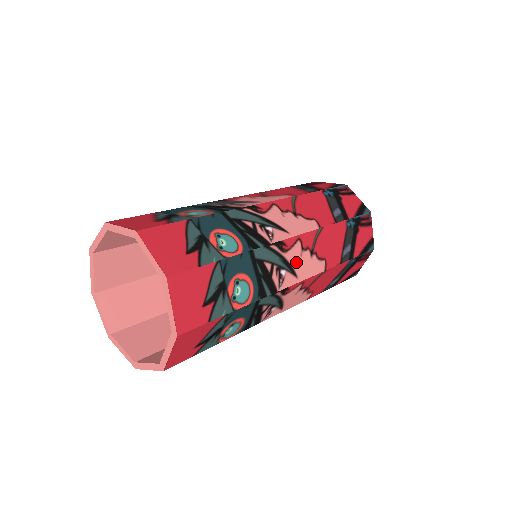
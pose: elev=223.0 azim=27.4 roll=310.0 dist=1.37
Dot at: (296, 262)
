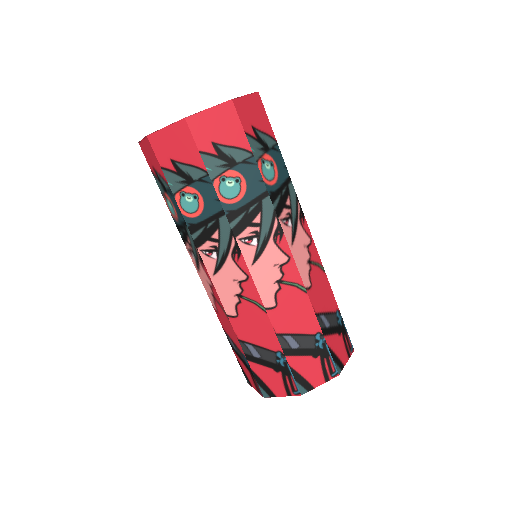
Dot at: (299, 240)
